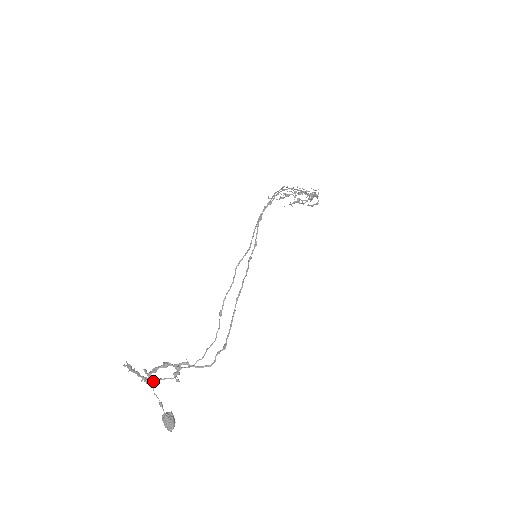
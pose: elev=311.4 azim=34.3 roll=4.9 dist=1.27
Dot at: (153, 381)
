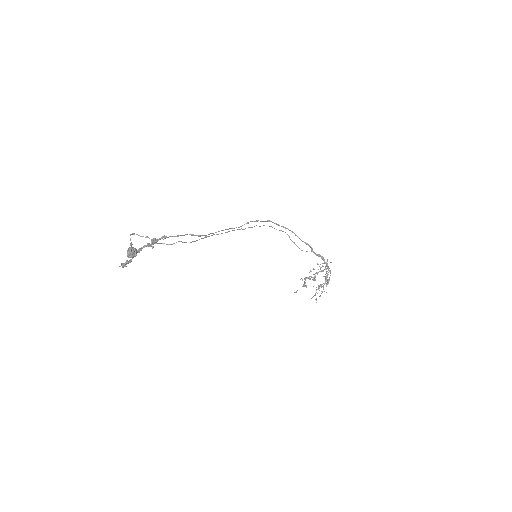
Dot at: (133, 233)
